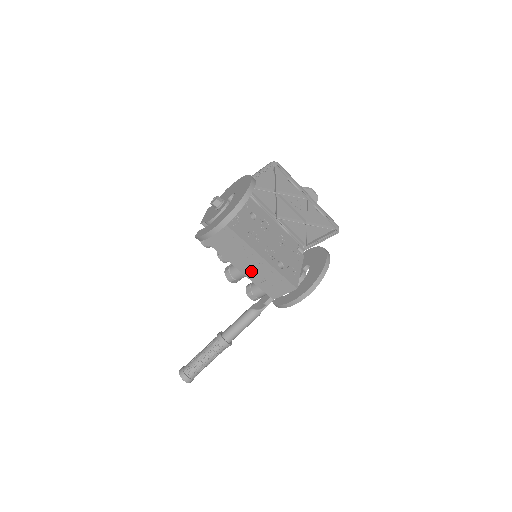
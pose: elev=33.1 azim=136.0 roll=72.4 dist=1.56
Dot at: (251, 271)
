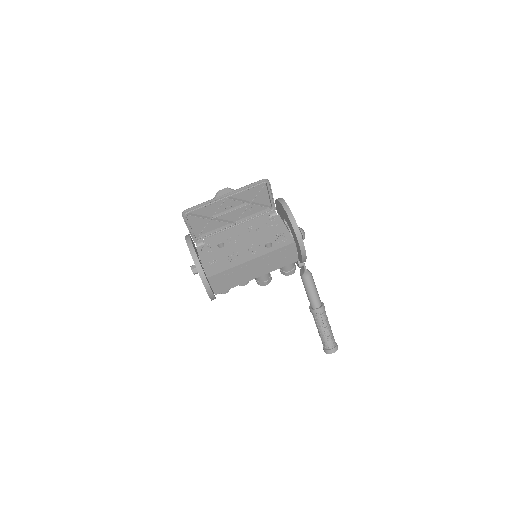
Dot at: (262, 270)
